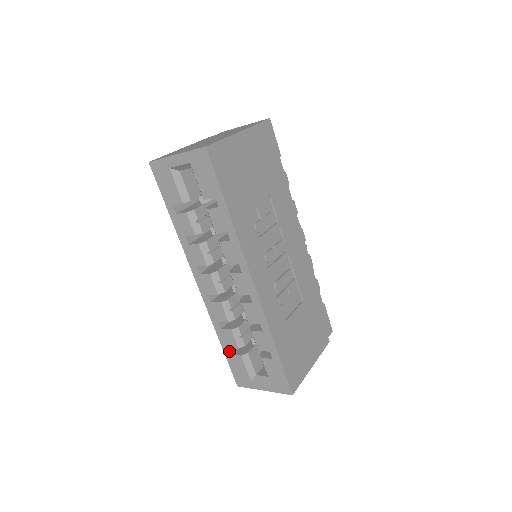
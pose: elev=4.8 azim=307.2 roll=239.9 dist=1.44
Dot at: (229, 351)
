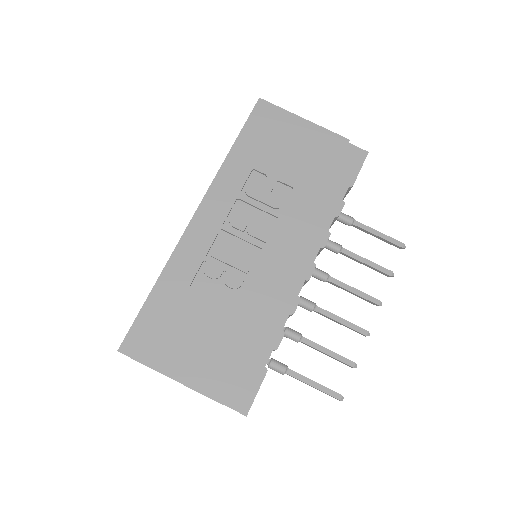
Dot at: occluded
